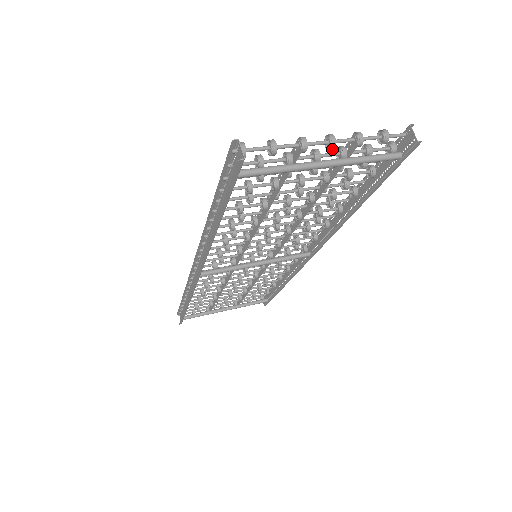
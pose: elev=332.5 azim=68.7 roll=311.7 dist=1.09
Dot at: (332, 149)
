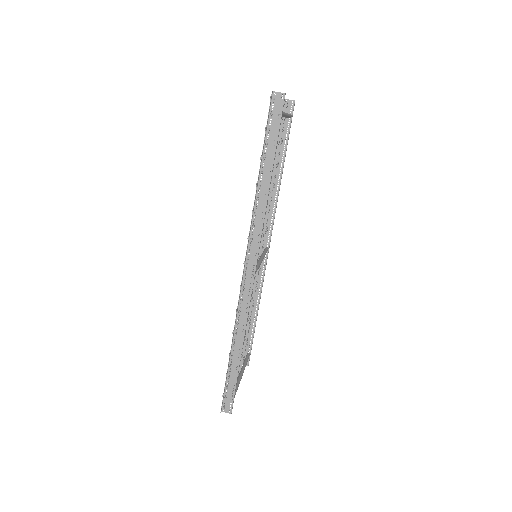
Dot at: occluded
